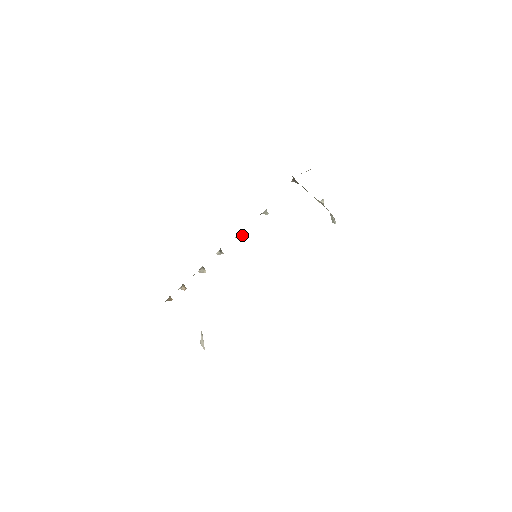
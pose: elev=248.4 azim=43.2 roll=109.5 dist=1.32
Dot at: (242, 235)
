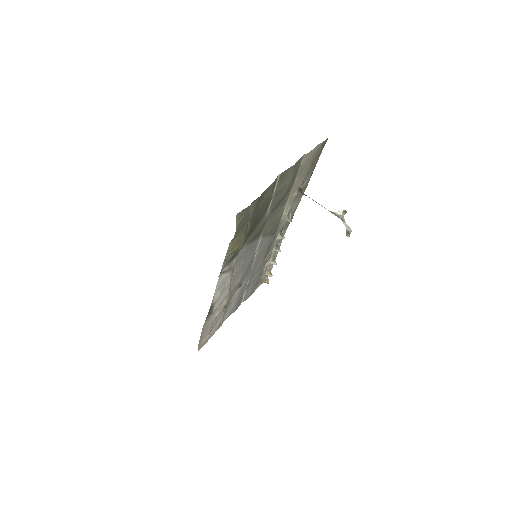
Dot at: occluded
